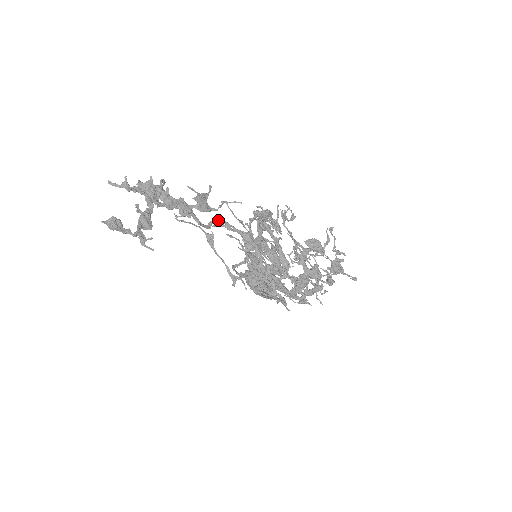
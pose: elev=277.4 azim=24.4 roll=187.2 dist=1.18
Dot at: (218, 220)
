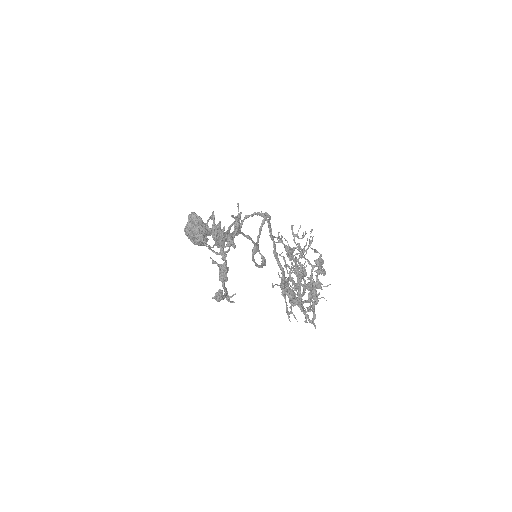
Dot at: occluded
